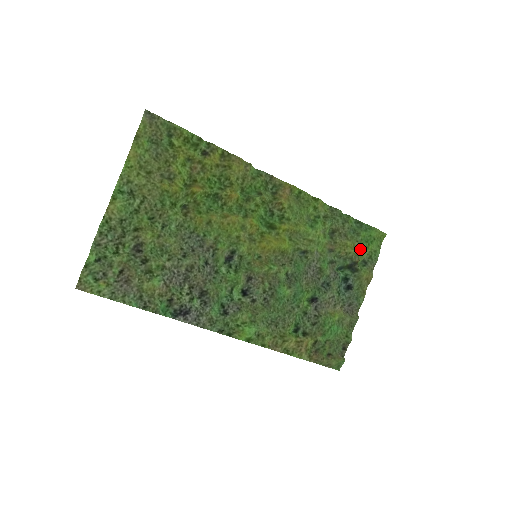
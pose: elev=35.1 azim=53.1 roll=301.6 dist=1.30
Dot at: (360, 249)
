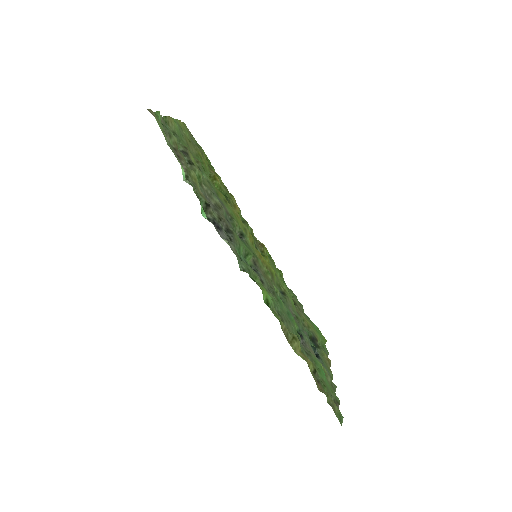
Dot at: (315, 332)
